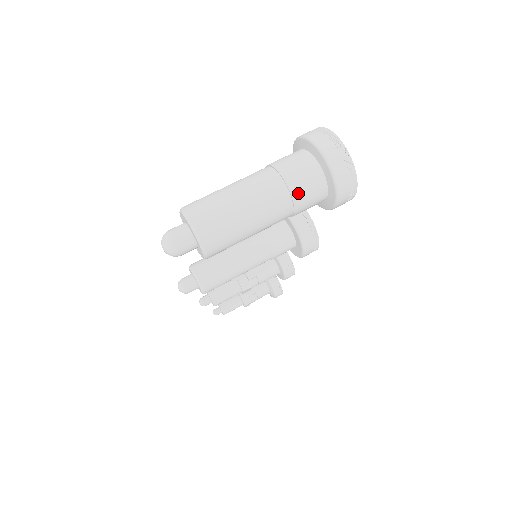
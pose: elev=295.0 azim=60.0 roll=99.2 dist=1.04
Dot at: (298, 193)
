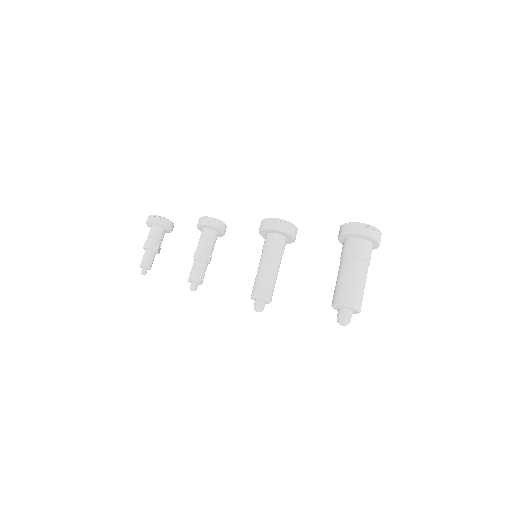
Dot at: occluded
